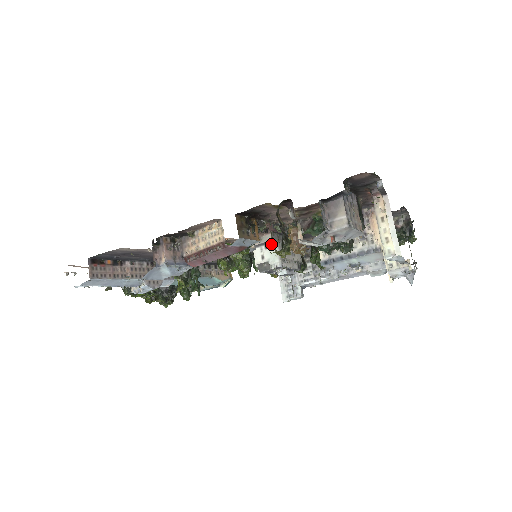
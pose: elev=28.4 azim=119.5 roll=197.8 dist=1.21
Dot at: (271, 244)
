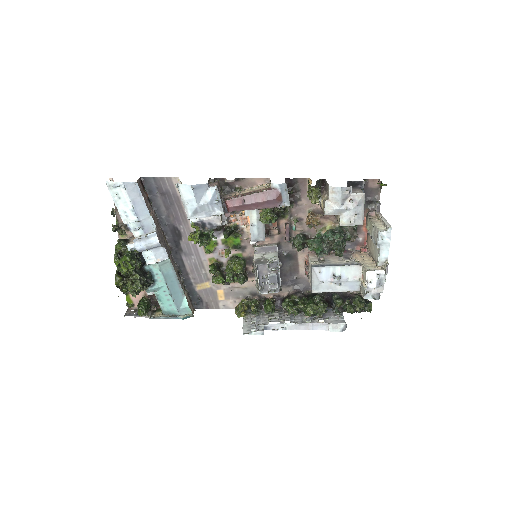
Dot at: (272, 252)
